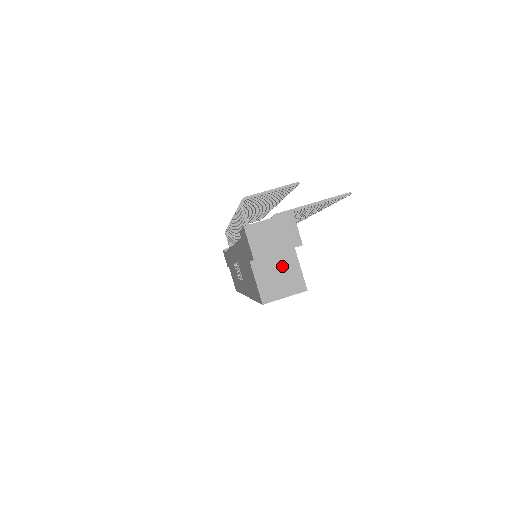
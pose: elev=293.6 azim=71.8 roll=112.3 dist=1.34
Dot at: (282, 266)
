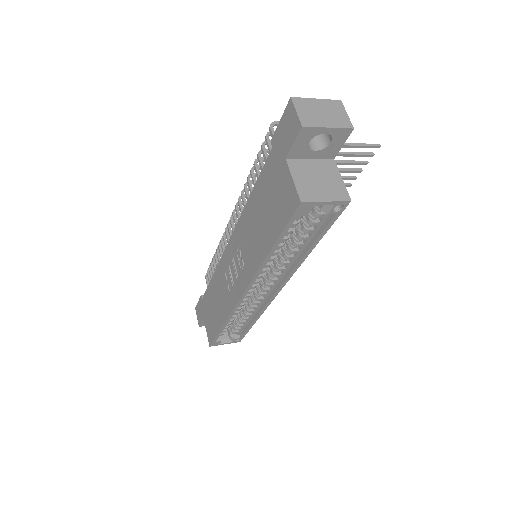
Dot at: (322, 172)
